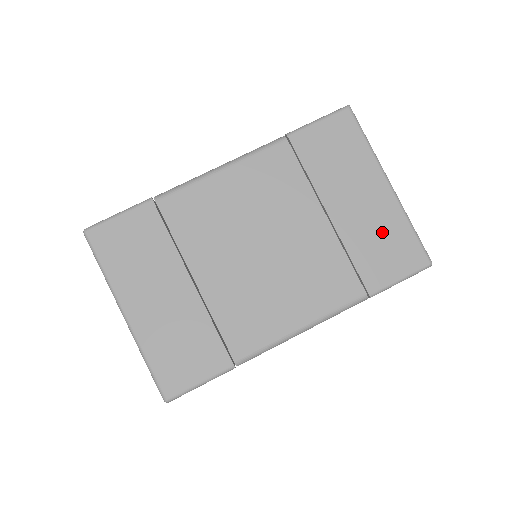
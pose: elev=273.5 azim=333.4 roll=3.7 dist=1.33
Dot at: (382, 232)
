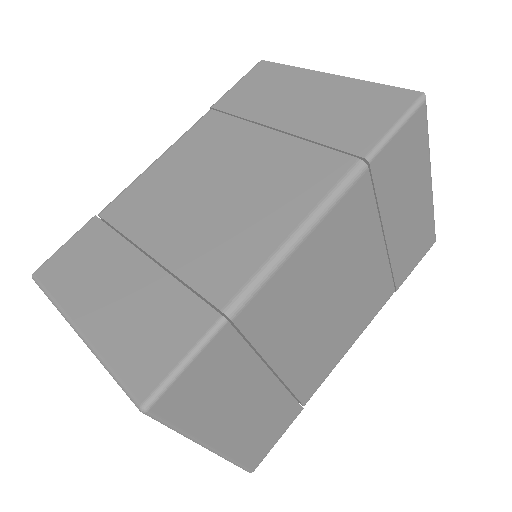
Dot at: (416, 233)
